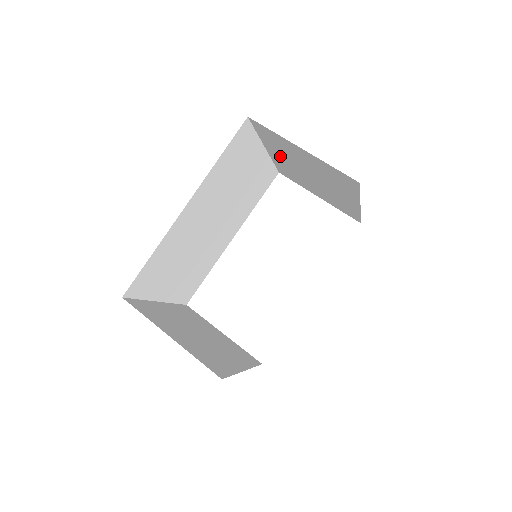
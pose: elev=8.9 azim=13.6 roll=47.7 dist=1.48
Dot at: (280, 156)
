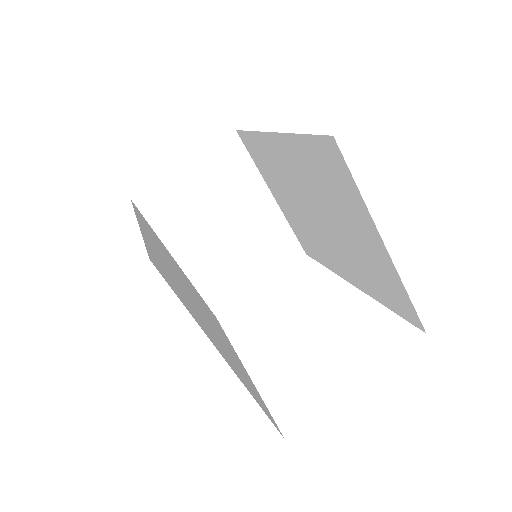
Dot at: (190, 246)
